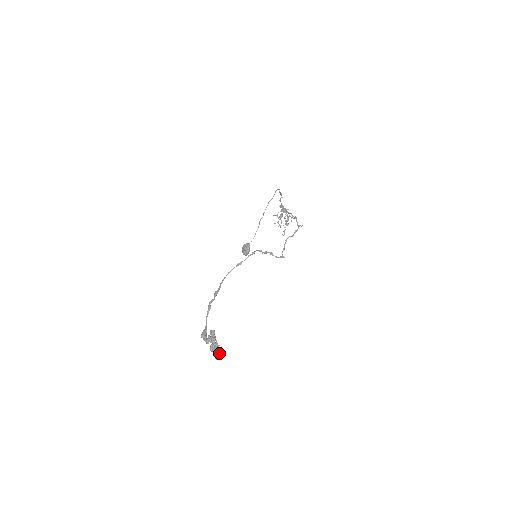
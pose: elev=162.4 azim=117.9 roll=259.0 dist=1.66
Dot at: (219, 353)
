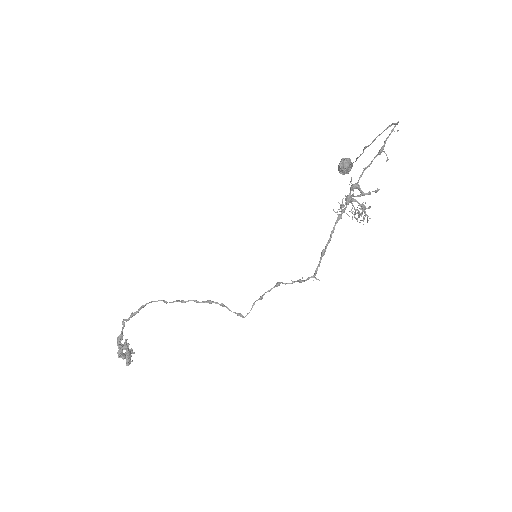
Dot at: (126, 363)
